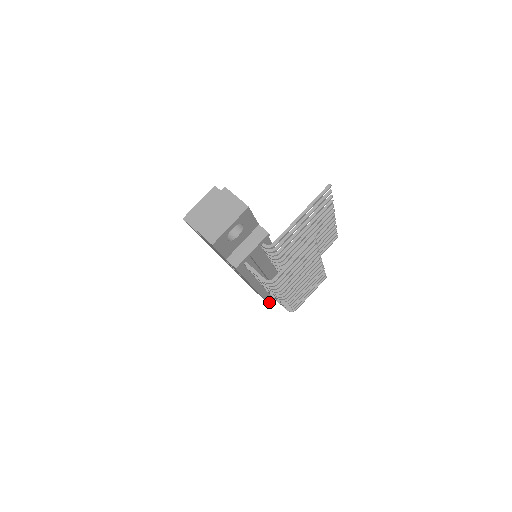
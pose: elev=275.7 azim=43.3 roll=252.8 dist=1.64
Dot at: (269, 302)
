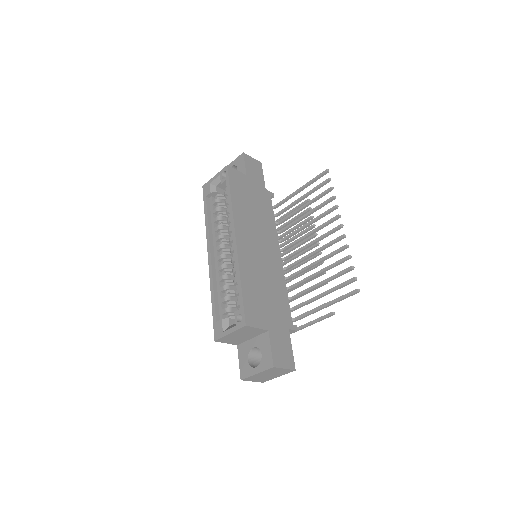
Dot at: occluded
